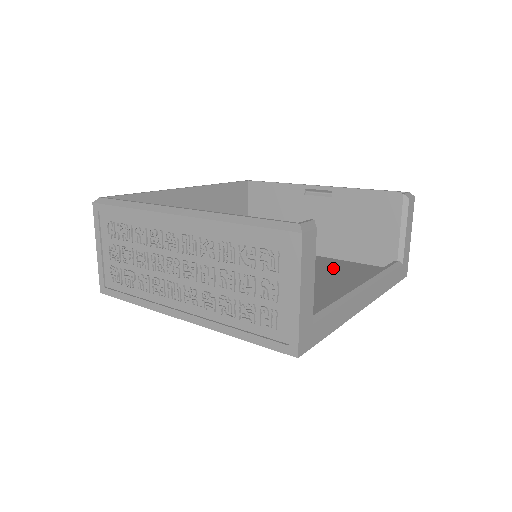
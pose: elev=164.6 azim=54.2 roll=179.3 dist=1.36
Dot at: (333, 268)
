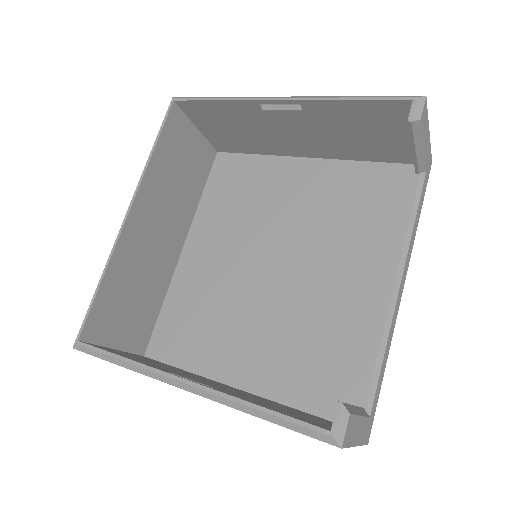
Dot at: (341, 198)
